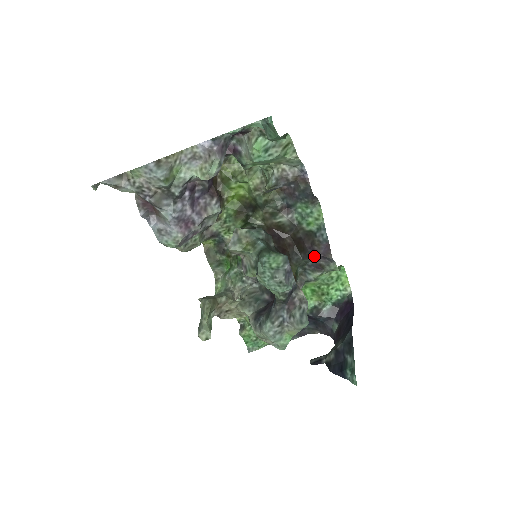
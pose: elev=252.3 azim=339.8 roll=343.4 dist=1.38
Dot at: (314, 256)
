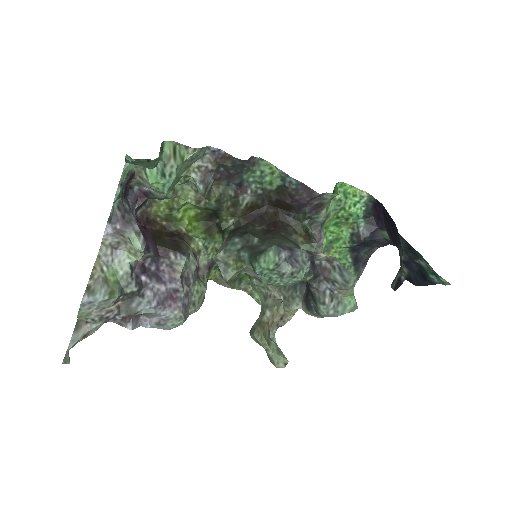
Dot at: (303, 205)
